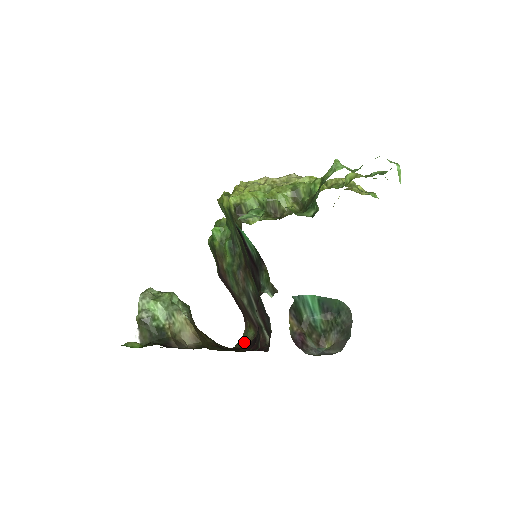
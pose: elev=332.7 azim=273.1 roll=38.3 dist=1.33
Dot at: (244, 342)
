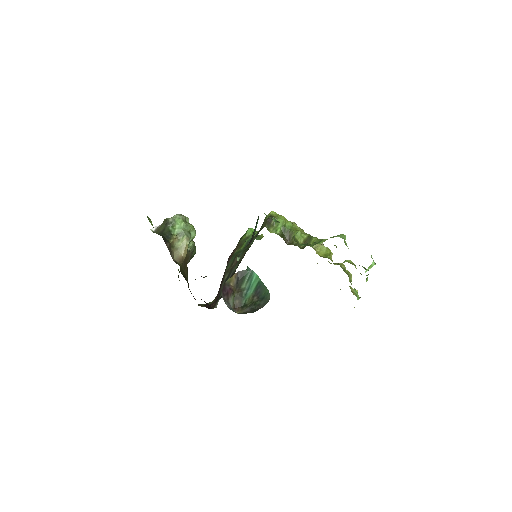
Dot at: (202, 304)
